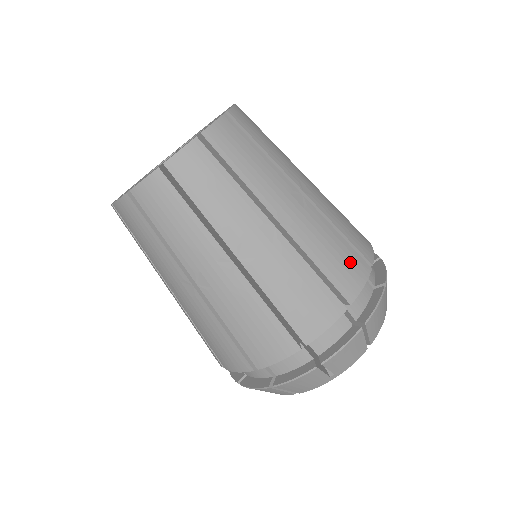
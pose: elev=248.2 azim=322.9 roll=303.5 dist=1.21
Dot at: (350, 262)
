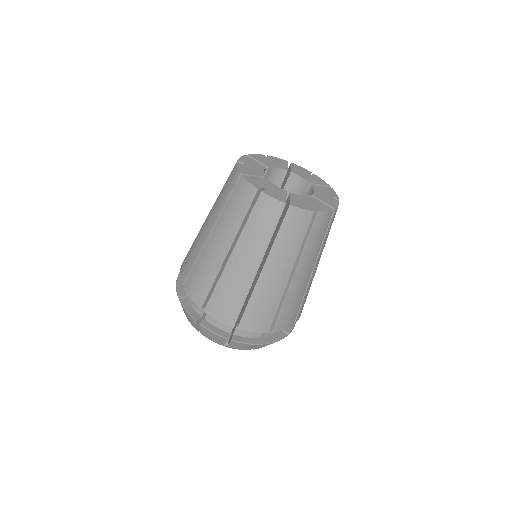
Dot at: occluded
